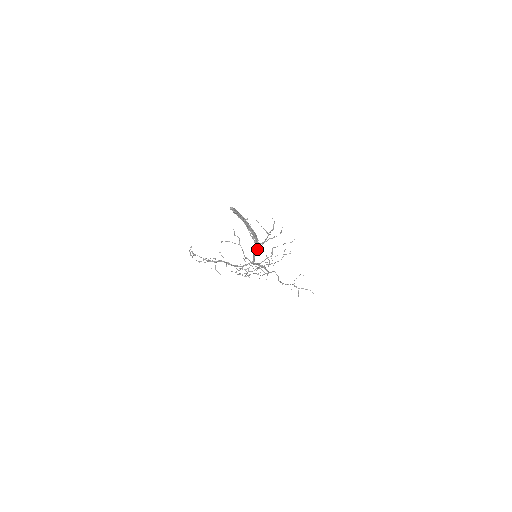
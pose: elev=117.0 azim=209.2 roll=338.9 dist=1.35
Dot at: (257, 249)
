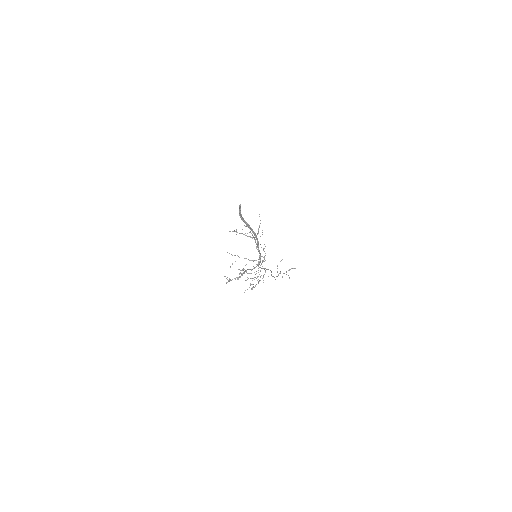
Dot at: (258, 242)
